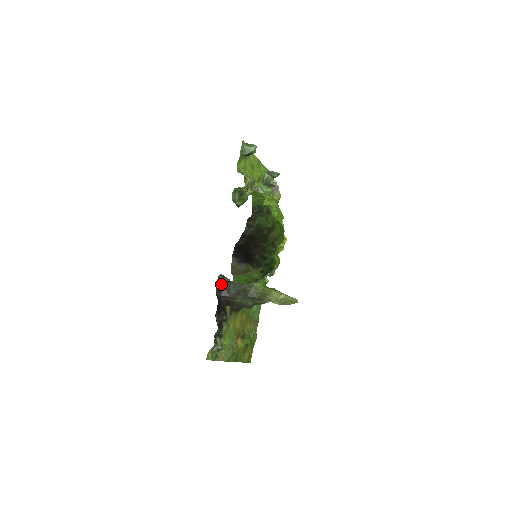
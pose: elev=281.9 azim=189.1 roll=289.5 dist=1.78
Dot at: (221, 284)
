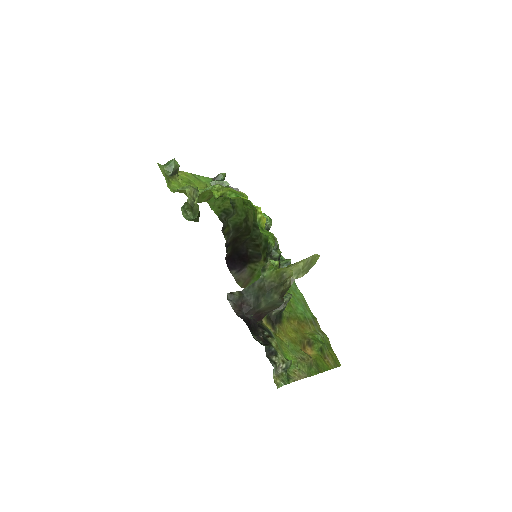
Dot at: (236, 303)
